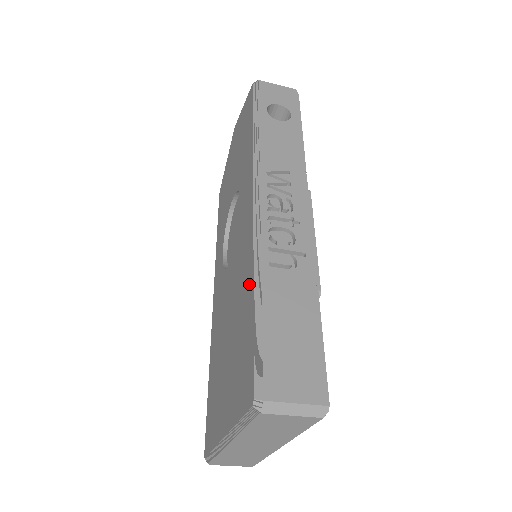
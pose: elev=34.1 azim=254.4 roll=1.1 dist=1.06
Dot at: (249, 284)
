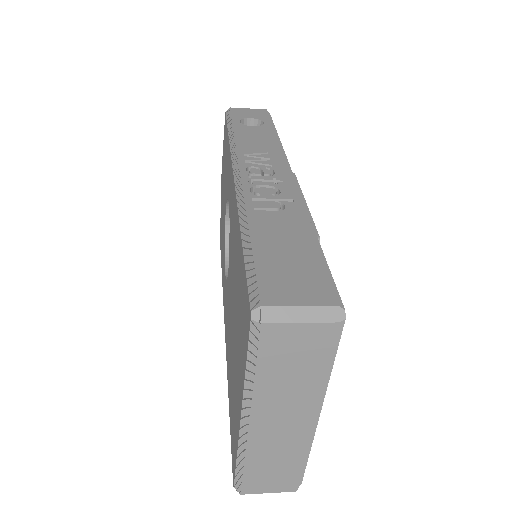
Dot at: (238, 235)
